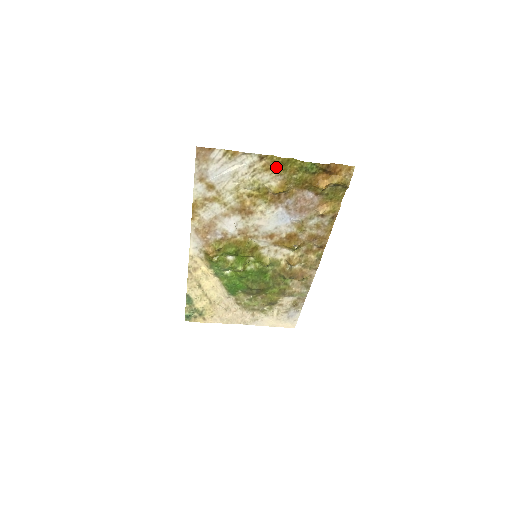
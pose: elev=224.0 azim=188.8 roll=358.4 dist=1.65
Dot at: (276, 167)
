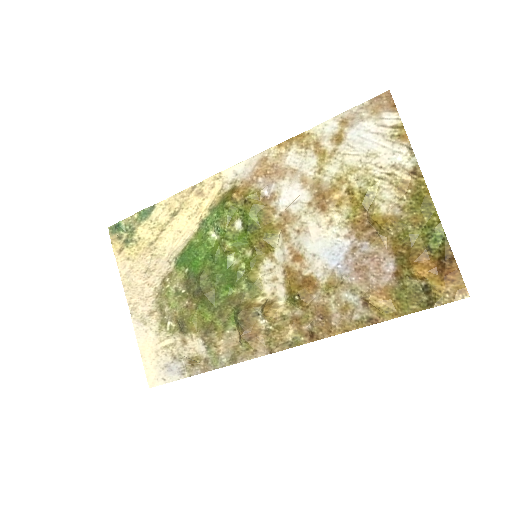
Dot at: (410, 197)
